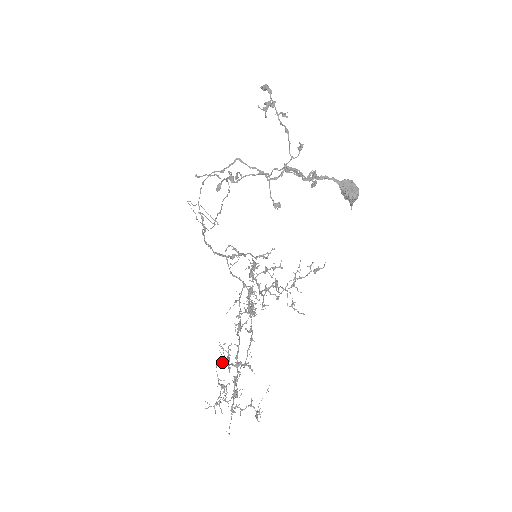
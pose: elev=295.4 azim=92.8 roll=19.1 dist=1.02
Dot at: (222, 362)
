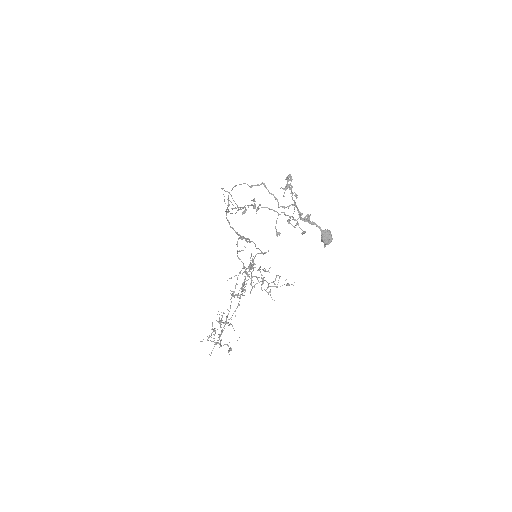
Dot at: (217, 321)
